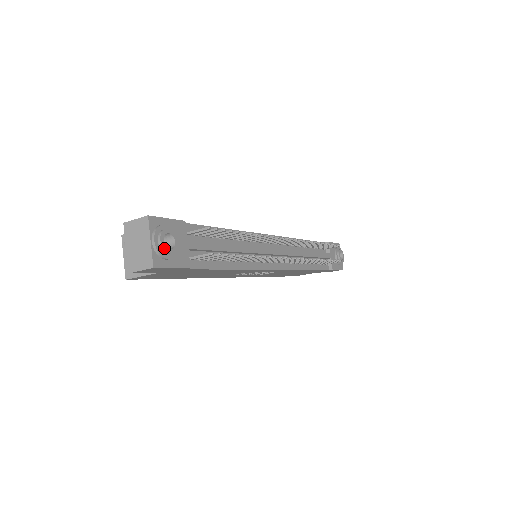
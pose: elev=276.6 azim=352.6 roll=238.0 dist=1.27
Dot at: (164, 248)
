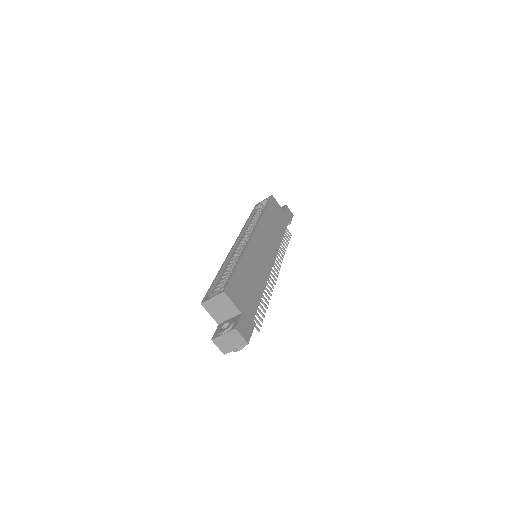
Dot at: occluded
